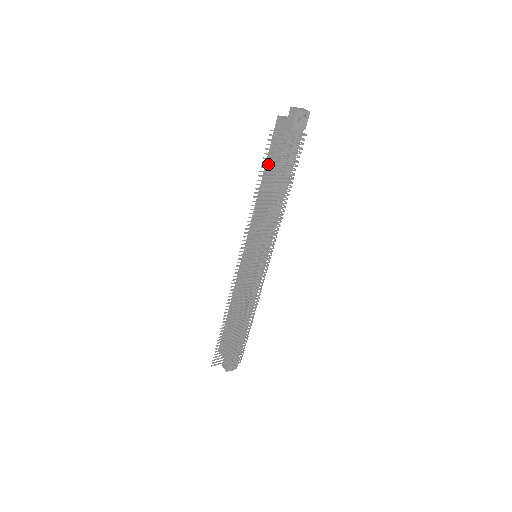
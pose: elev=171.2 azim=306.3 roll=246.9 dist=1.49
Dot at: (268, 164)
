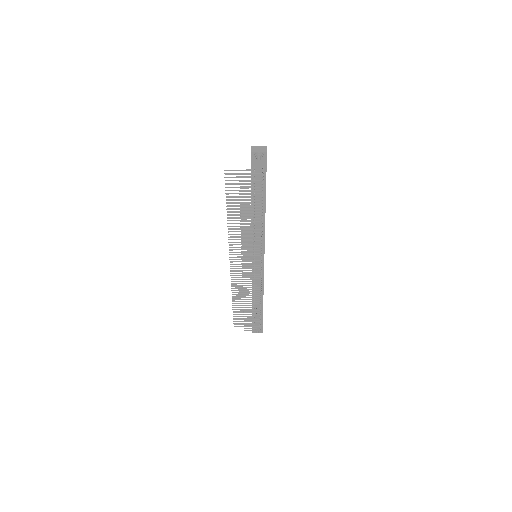
Dot at: occluded
